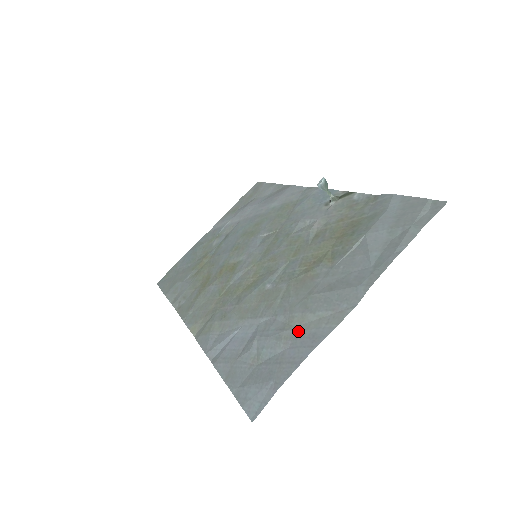
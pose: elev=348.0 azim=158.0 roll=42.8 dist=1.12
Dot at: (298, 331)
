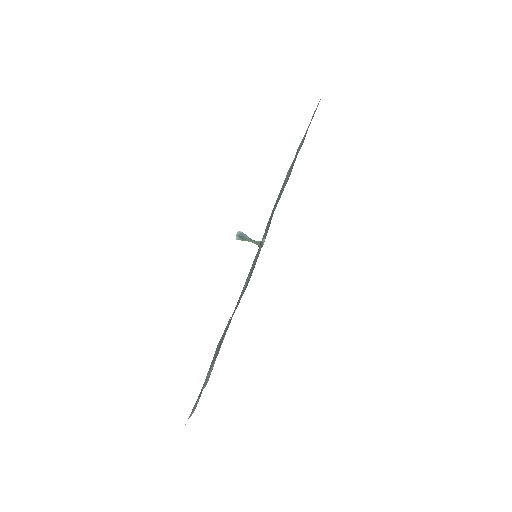
Dot at: occluded
